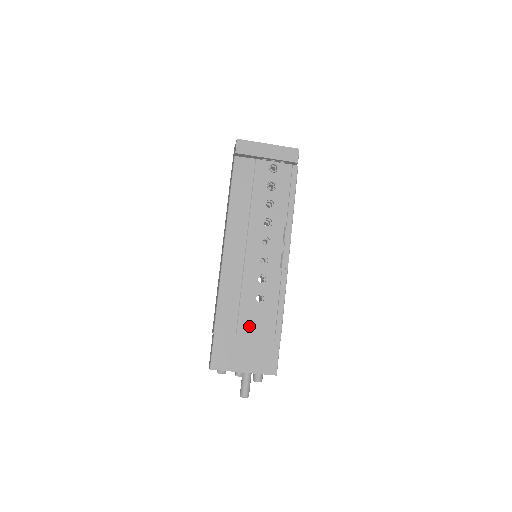
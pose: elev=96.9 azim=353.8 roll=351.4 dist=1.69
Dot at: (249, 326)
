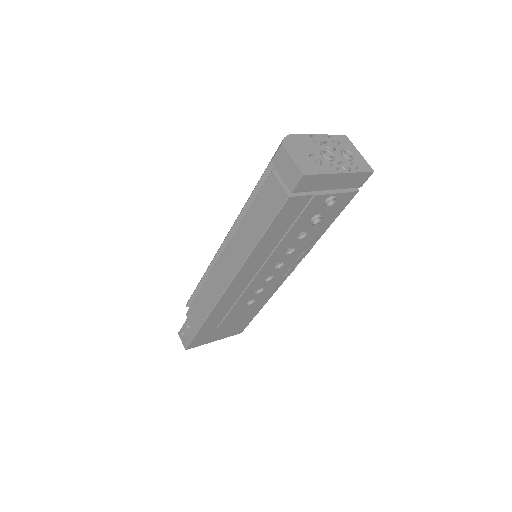
Dot at: (232, 319)
